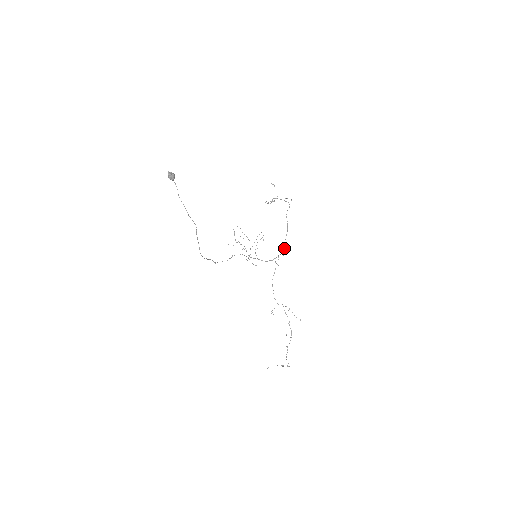
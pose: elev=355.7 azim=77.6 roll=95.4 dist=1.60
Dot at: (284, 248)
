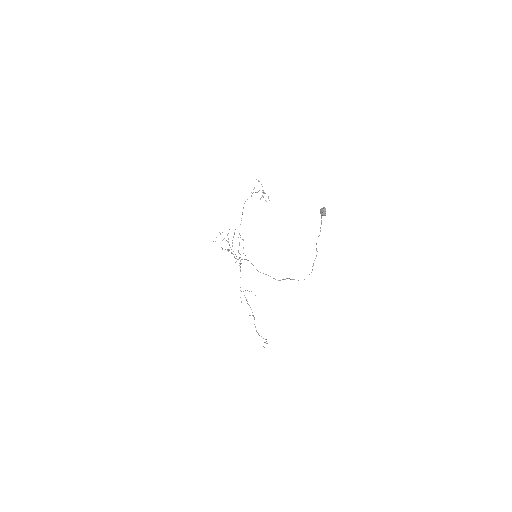
Dot at: (240, 237)
